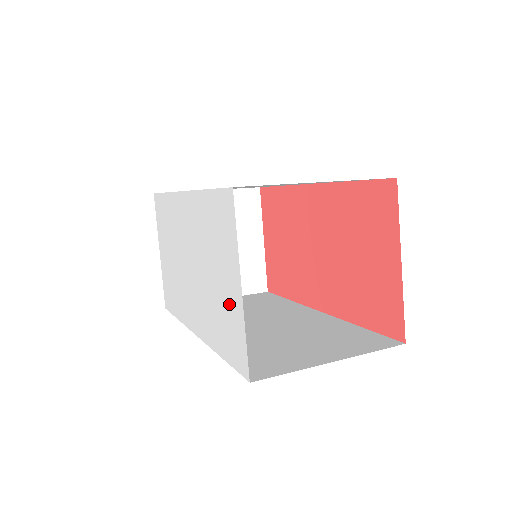
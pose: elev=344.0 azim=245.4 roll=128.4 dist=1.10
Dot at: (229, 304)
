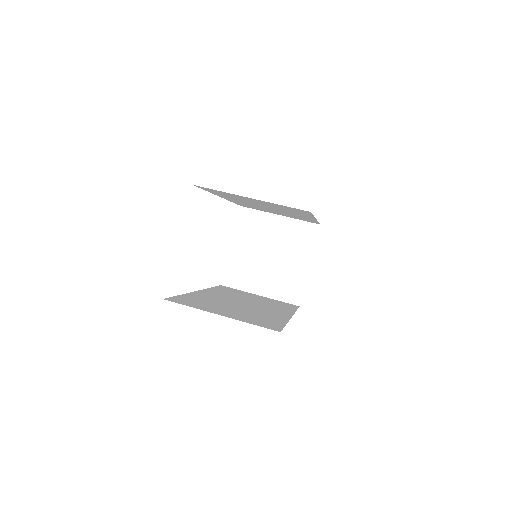
Dot at: occluded
